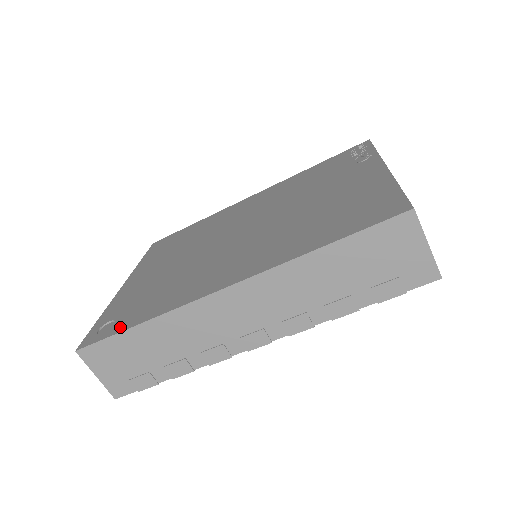
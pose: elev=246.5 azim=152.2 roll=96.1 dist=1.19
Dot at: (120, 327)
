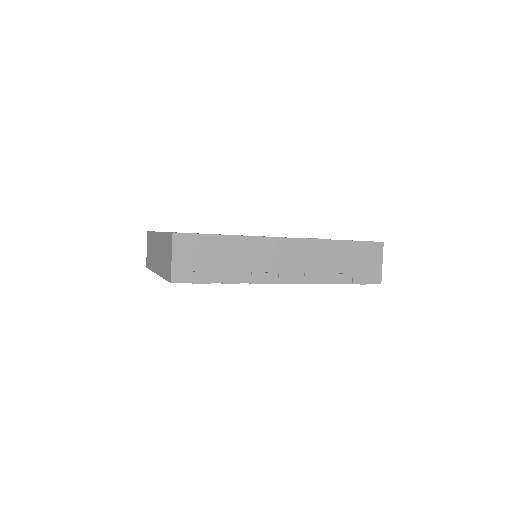
Dot at: occluded
